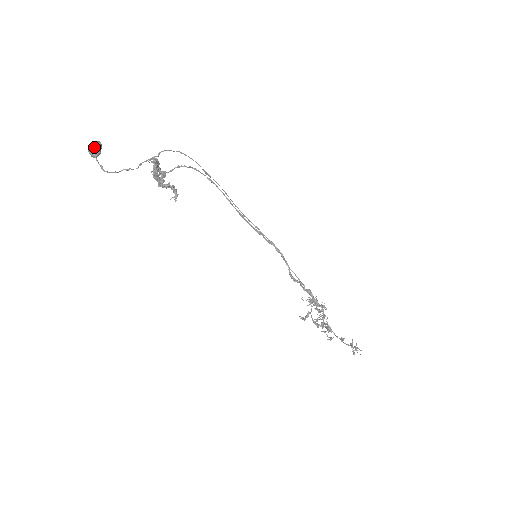
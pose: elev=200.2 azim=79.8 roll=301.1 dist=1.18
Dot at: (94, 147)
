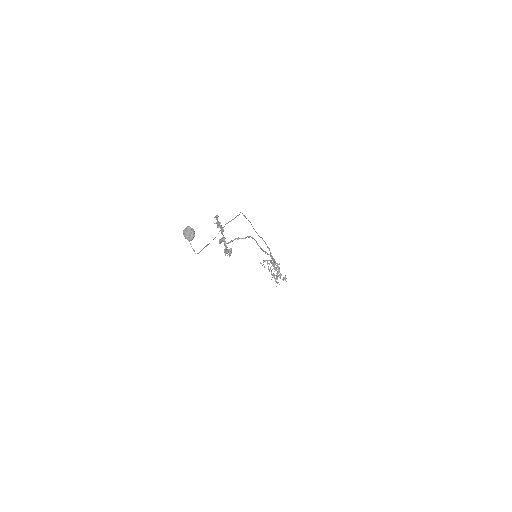
Dot at: (191, 238)
